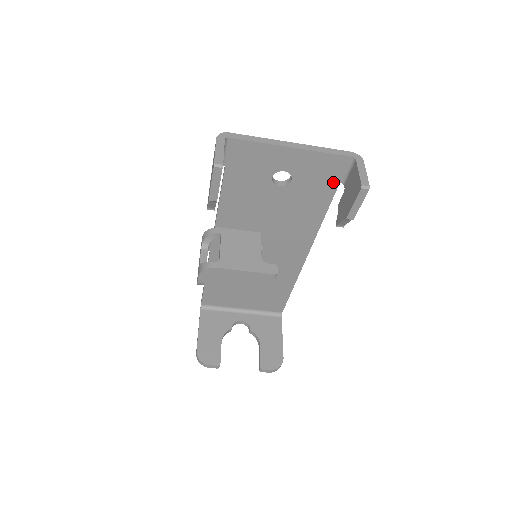
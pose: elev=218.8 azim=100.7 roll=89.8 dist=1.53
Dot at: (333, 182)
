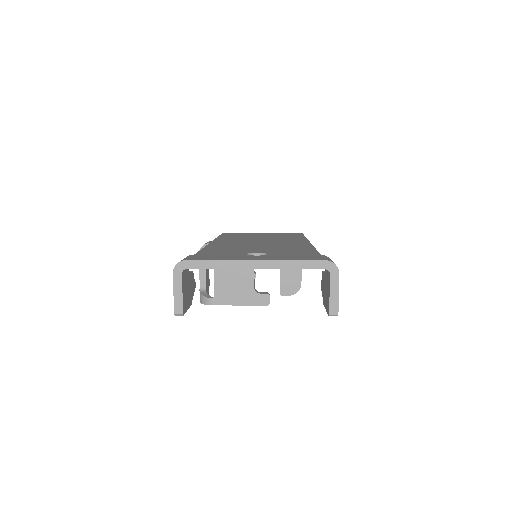
Dot at: occluded
